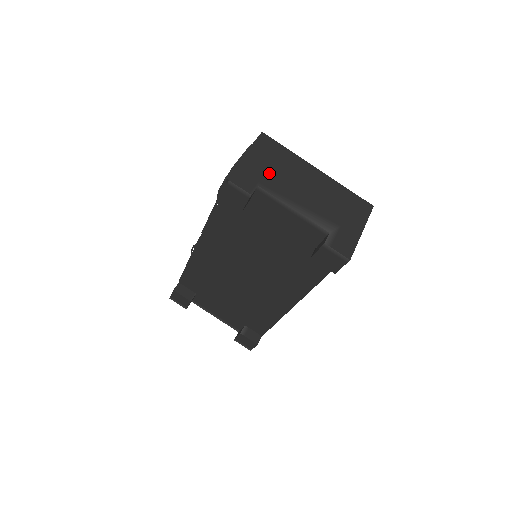
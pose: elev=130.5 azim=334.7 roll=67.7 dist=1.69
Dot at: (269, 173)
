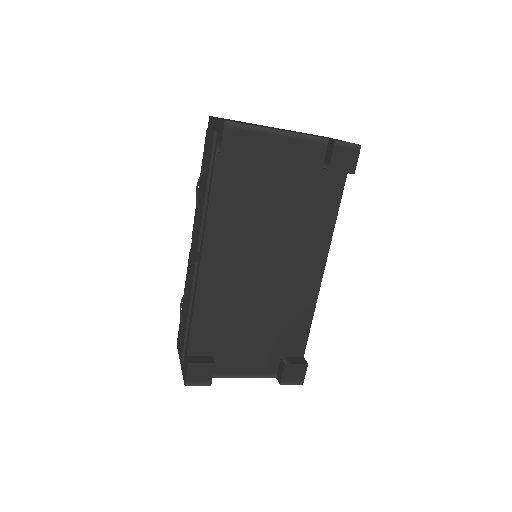
Dot at: occluded
